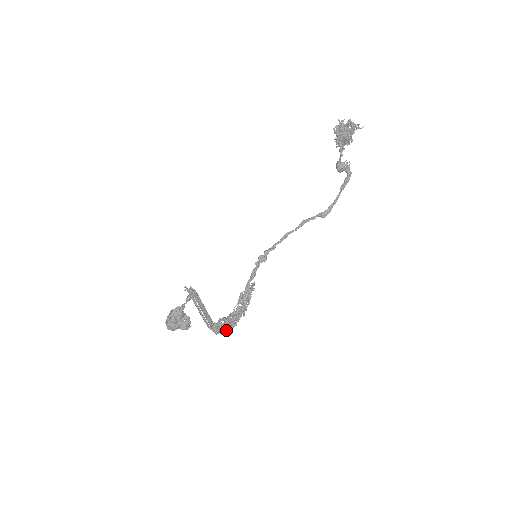
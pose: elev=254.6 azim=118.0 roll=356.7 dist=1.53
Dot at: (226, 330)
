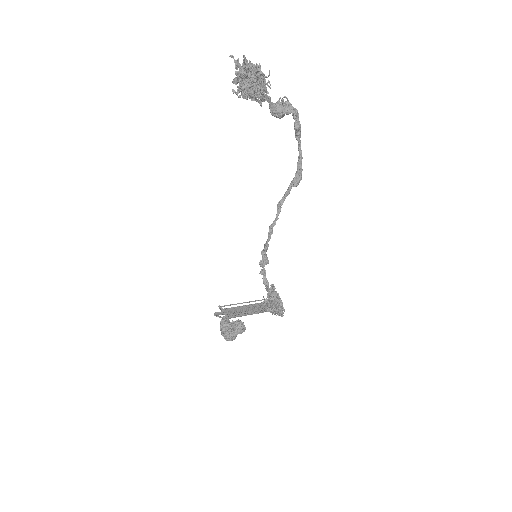
Dot at: (278, 314)
